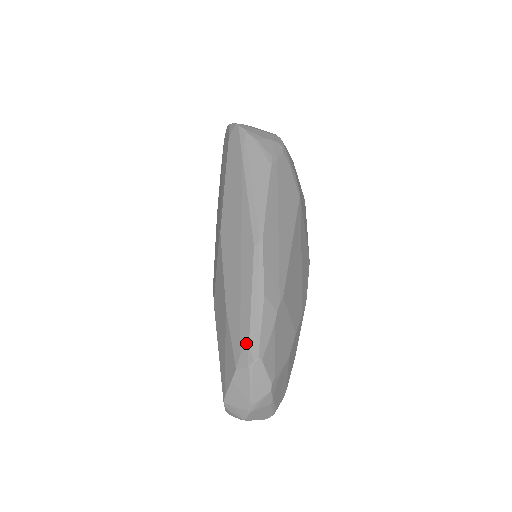
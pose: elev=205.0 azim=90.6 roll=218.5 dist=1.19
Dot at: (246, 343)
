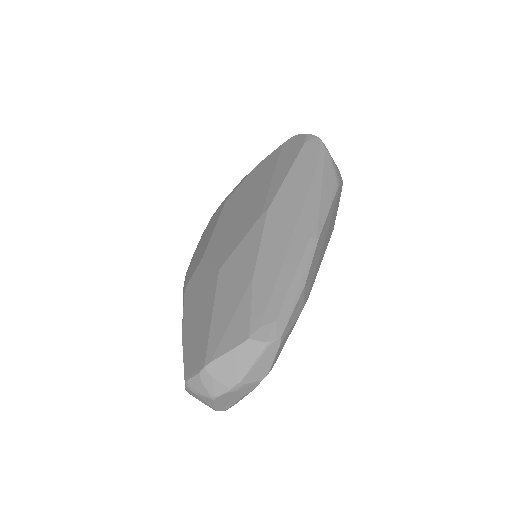
Dot at: (272, 318)
